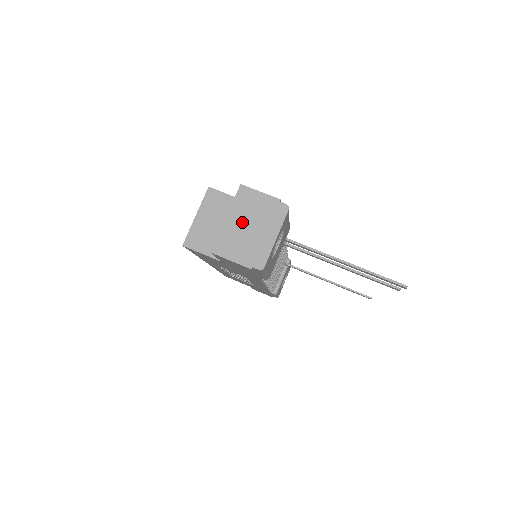
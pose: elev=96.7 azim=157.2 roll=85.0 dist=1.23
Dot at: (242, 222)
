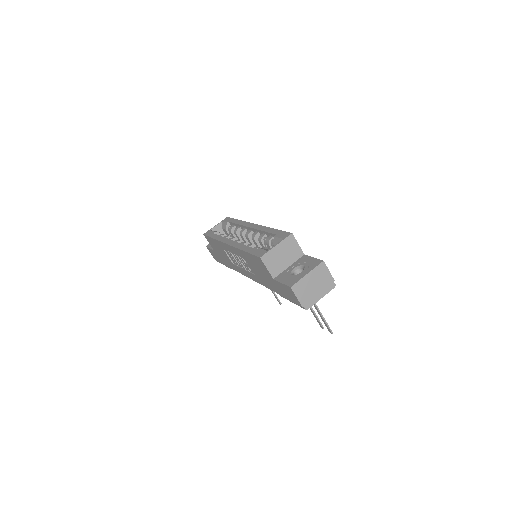
Dot at: (313, 281)
